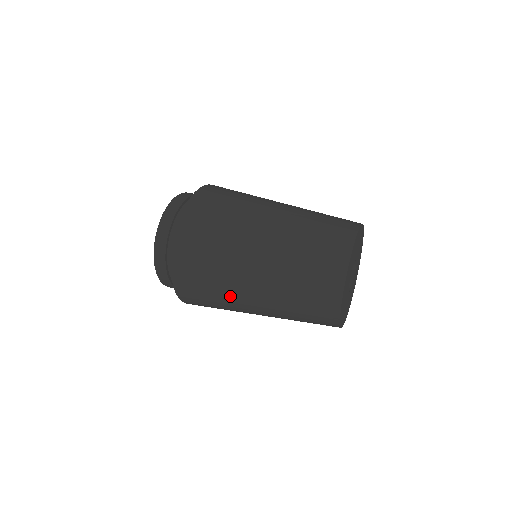
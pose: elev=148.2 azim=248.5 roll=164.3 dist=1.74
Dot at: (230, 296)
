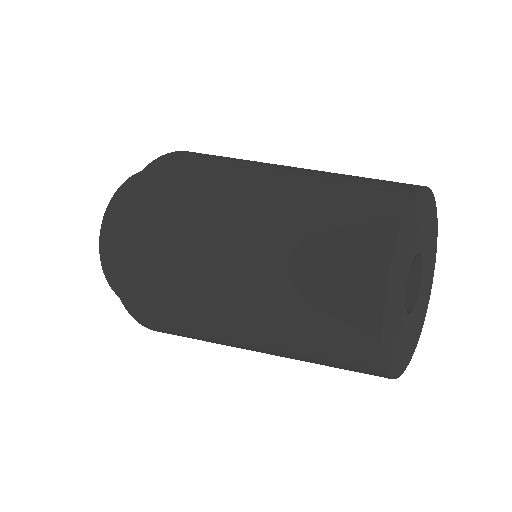
Dot at: (196, 313)
